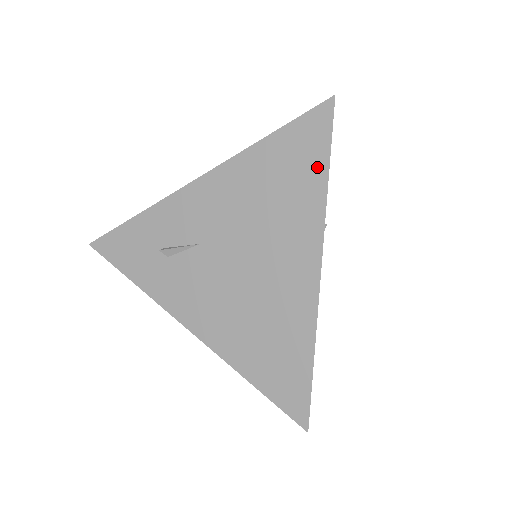
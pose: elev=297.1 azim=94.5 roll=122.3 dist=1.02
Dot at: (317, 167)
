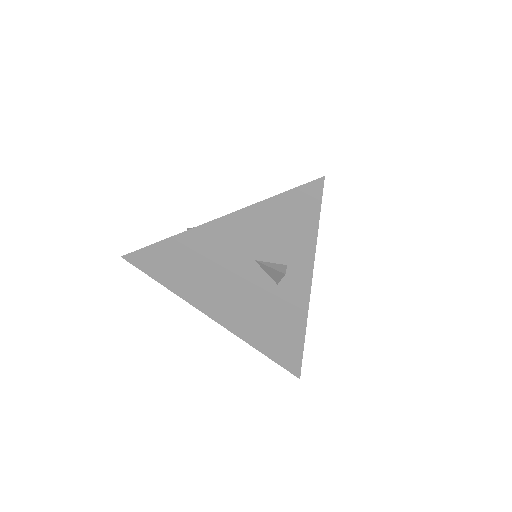
Dot at: occluded
